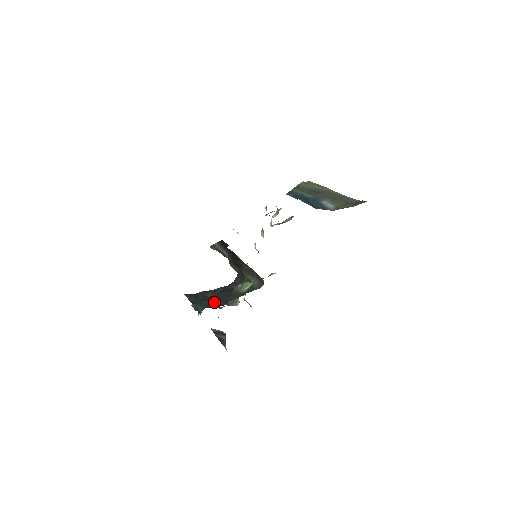
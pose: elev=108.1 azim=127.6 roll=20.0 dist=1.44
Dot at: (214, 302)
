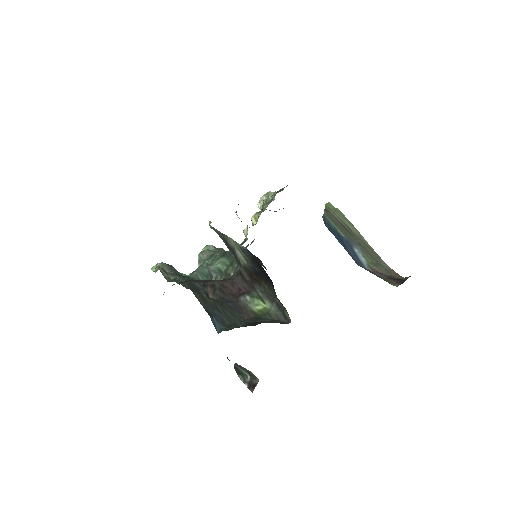
Dot at: (227, 315)
